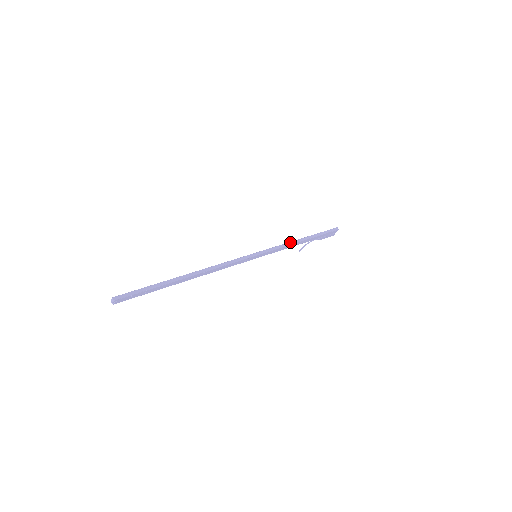
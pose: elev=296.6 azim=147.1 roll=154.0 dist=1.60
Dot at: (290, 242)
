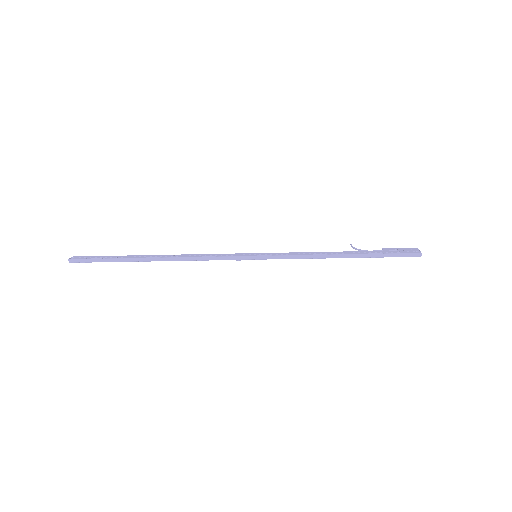
Dot at: (316, 255)
